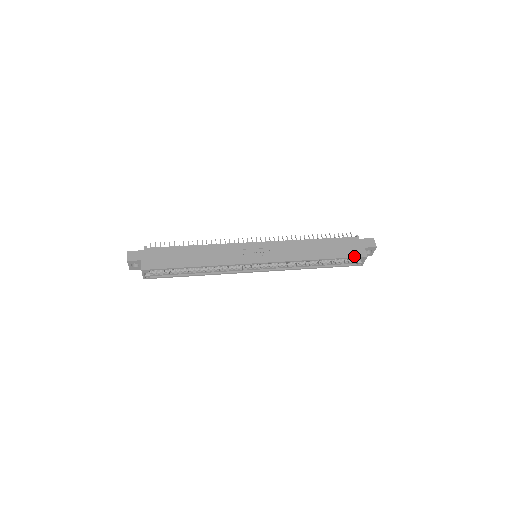
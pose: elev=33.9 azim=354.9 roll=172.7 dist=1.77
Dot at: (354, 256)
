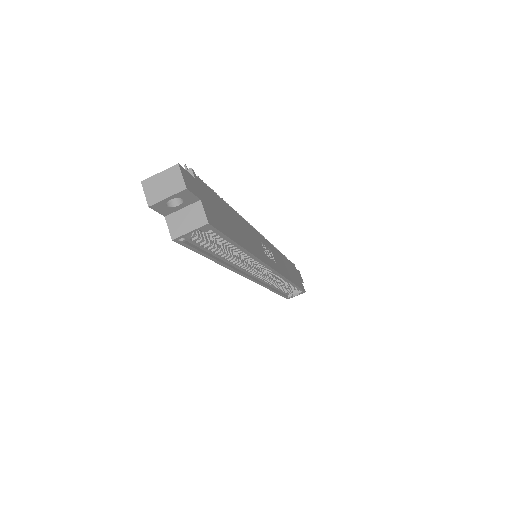
Dot at: occluded
